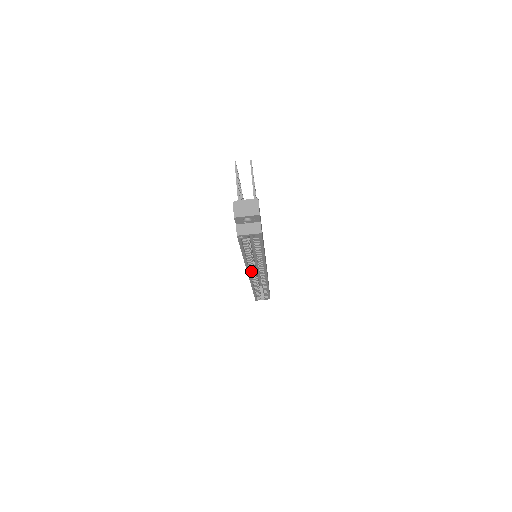
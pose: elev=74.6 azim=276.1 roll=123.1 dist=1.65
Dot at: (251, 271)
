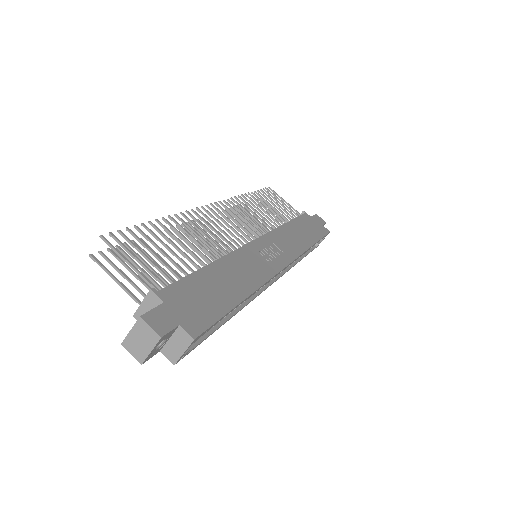
Dot at: (265, 284)
